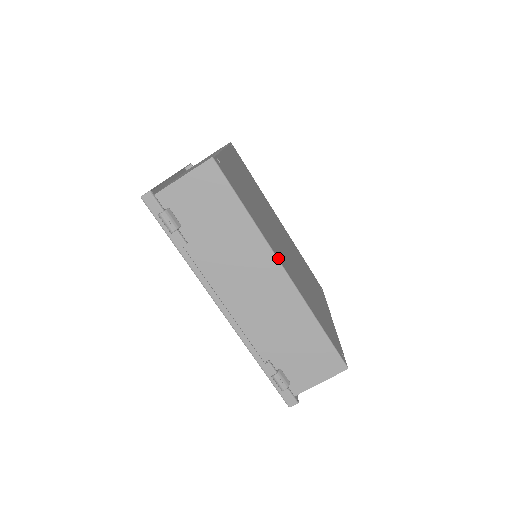
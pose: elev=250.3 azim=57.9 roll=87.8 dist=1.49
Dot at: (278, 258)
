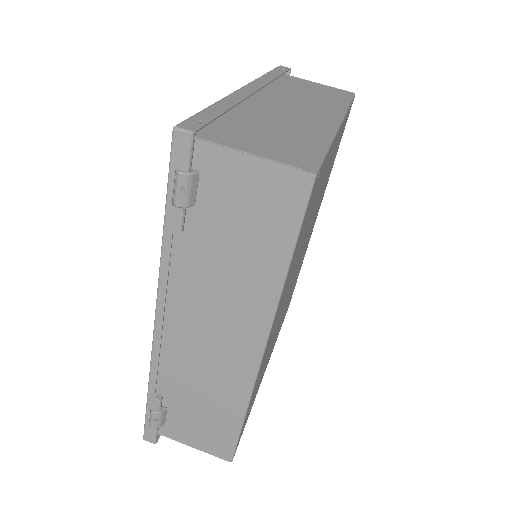
Dot at: (269, 336)
